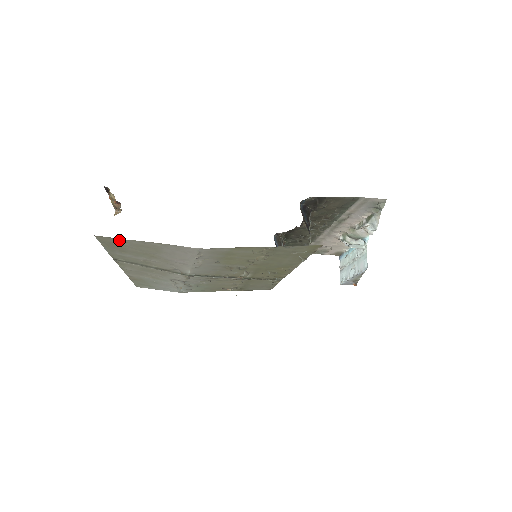
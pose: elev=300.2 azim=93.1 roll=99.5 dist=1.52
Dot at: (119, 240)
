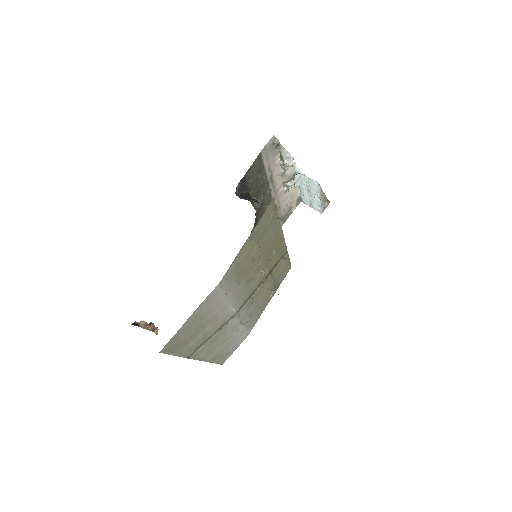
Dot at: (174, 338)
